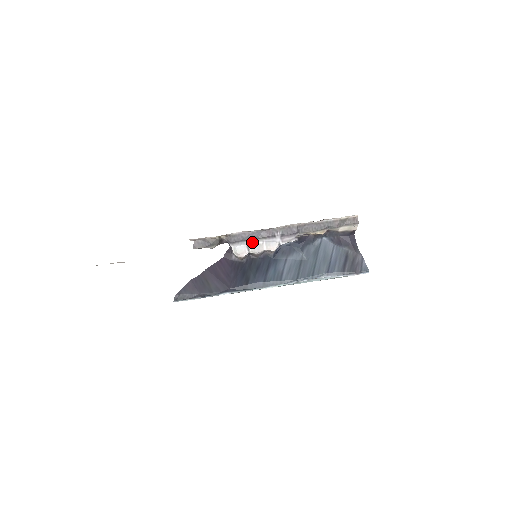
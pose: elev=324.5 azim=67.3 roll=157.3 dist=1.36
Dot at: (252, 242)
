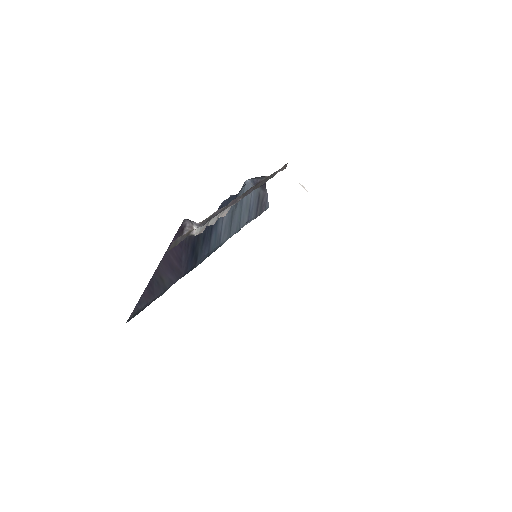
Dot at: occluded
